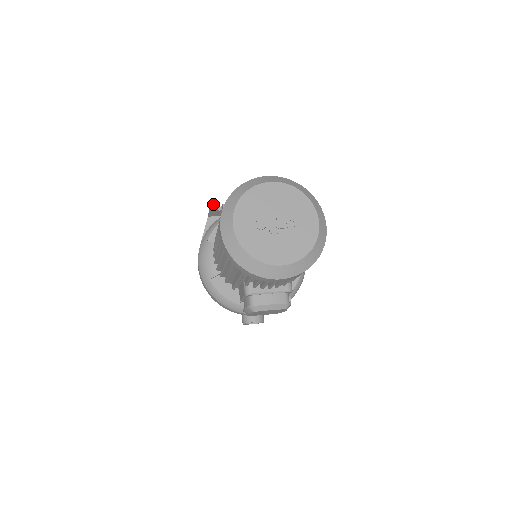
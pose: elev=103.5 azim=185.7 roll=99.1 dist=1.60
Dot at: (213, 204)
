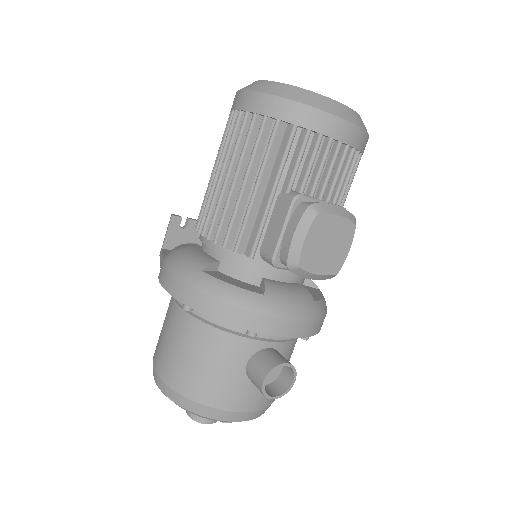
Dot at: occluded
